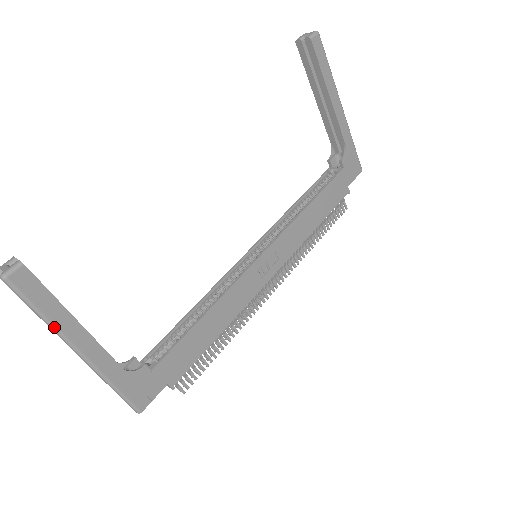
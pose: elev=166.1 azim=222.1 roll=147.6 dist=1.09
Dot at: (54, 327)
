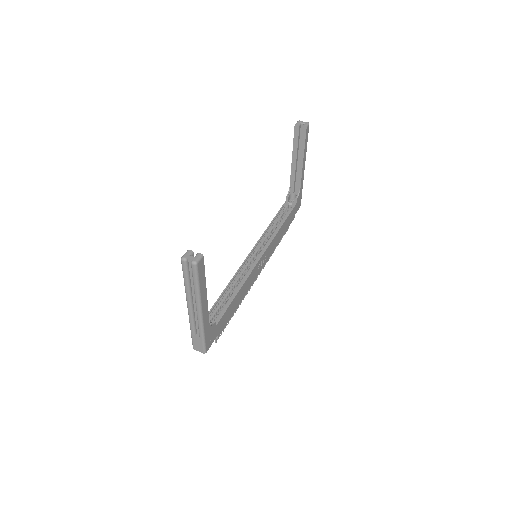
Dot at: (200, 295)
